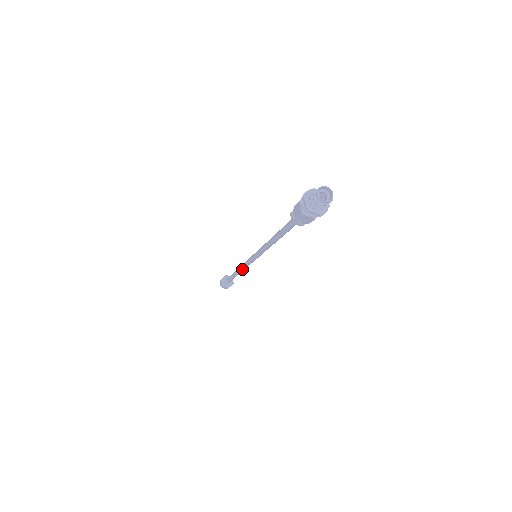
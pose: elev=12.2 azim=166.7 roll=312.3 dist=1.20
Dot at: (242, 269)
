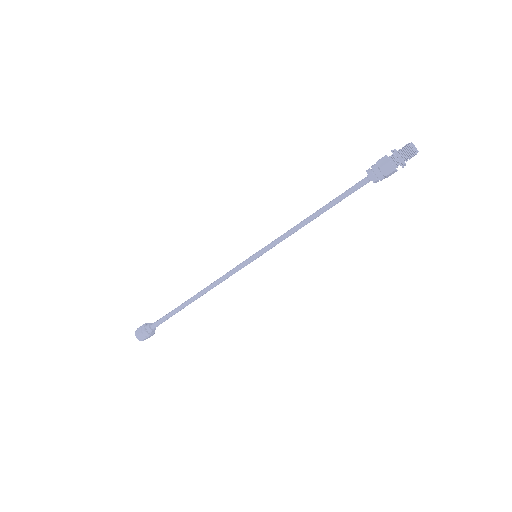
Dot at: (212, 286)
